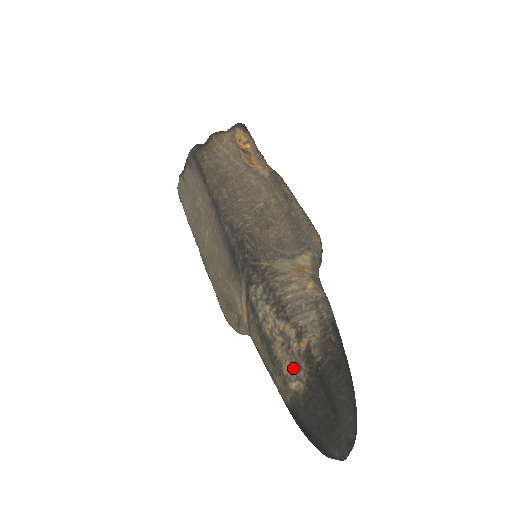
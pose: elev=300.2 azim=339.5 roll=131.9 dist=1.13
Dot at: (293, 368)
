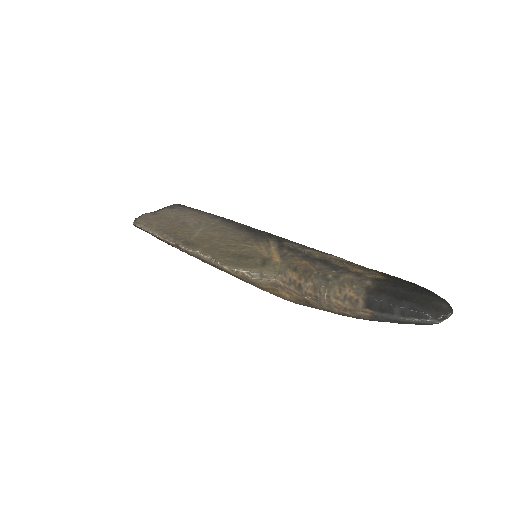
Dot at: (362, 270)
